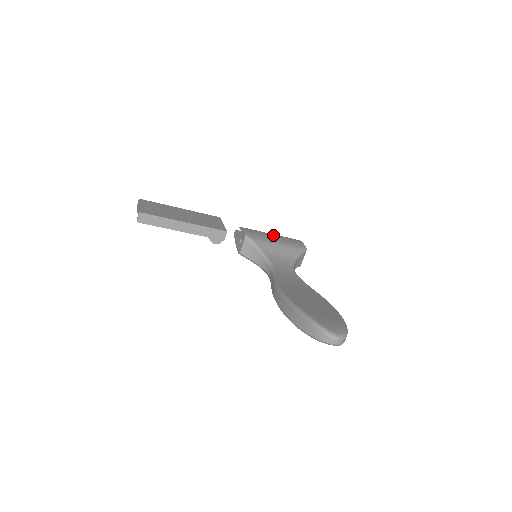
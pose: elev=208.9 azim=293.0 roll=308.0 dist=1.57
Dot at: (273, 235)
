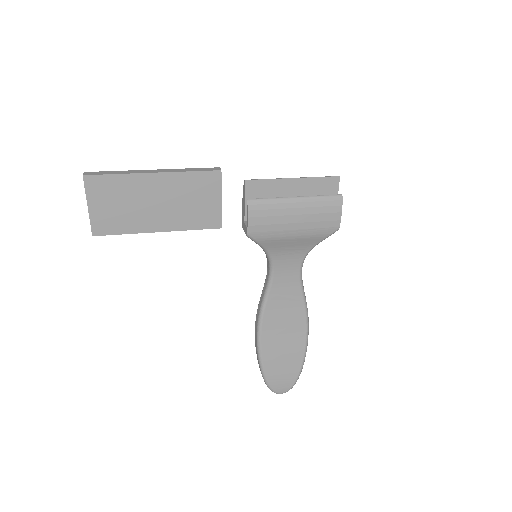
Dot at: (296, 213)
